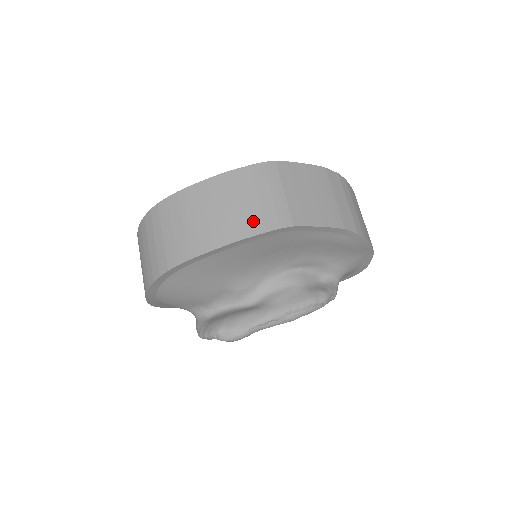
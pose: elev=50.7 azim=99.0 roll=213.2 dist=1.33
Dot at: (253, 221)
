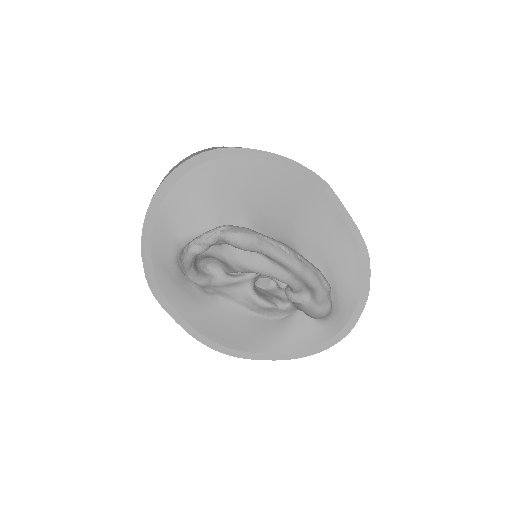
Dot at: occluded
